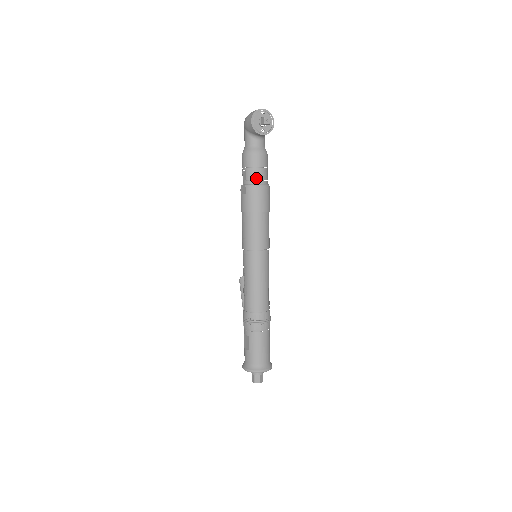
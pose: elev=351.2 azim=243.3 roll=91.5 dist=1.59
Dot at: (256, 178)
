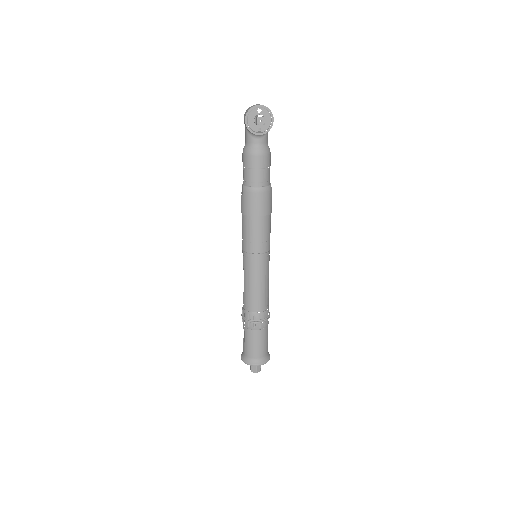
Dot at: (253, 180)
